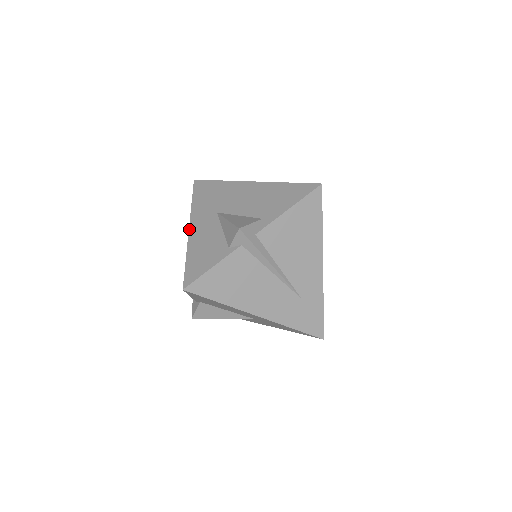
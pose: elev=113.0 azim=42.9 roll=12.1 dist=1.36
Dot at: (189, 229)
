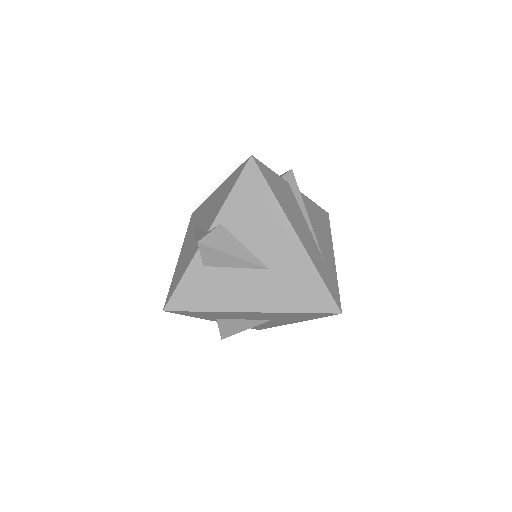
Dot at: occluded
